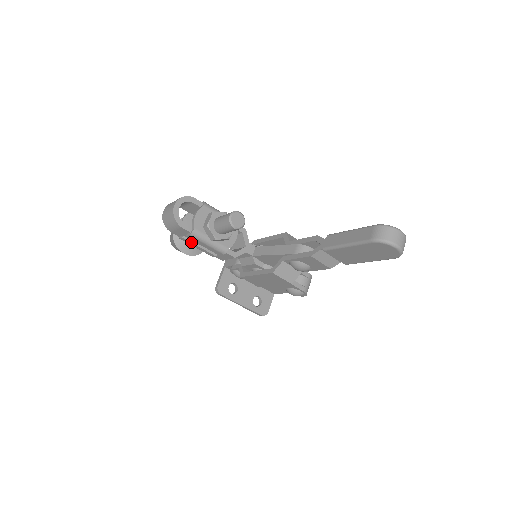
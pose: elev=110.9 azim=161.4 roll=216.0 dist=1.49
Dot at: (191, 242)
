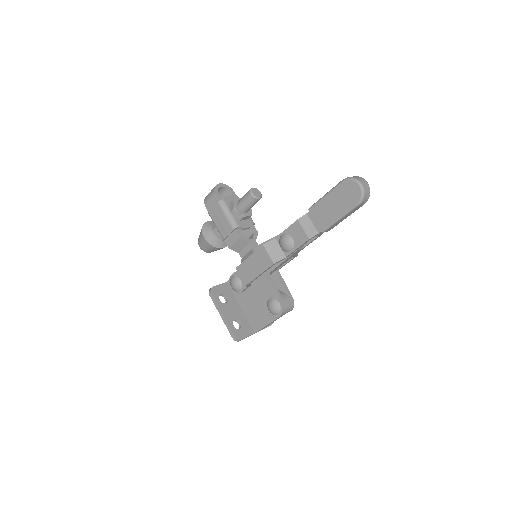
Dot at: (215, 216)
